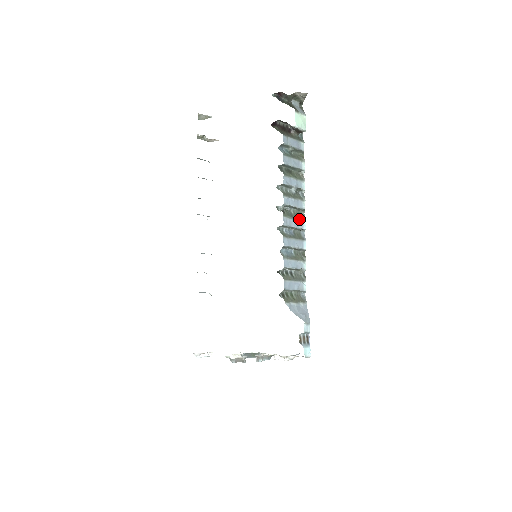
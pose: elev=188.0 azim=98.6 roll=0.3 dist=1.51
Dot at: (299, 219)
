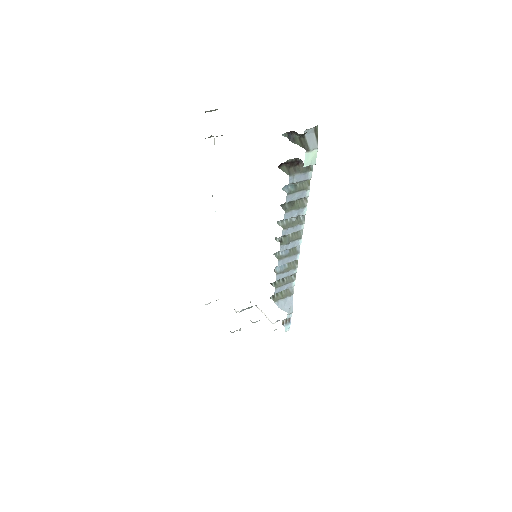
Dot at: (296, 239)
